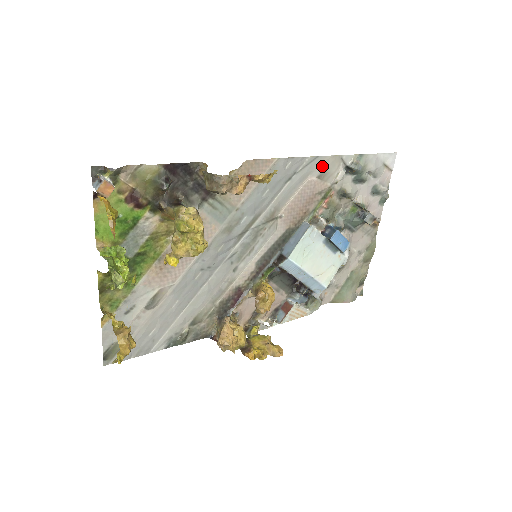
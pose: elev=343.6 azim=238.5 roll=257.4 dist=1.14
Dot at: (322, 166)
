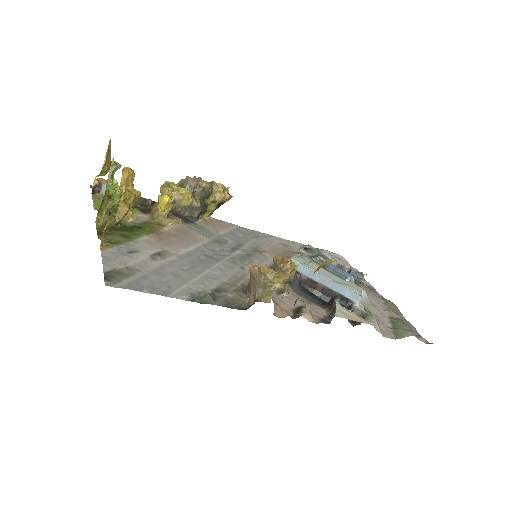
Dot at: (280, 241)
